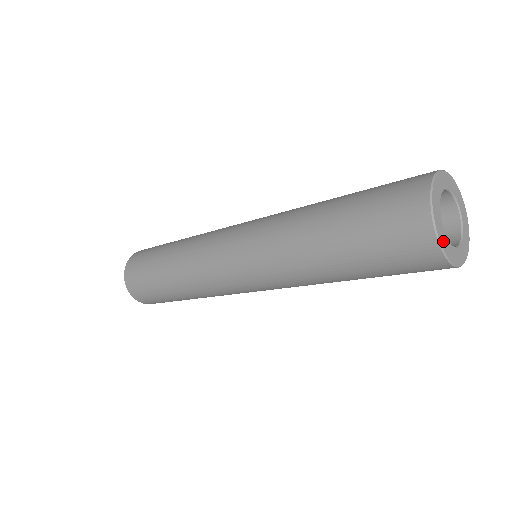
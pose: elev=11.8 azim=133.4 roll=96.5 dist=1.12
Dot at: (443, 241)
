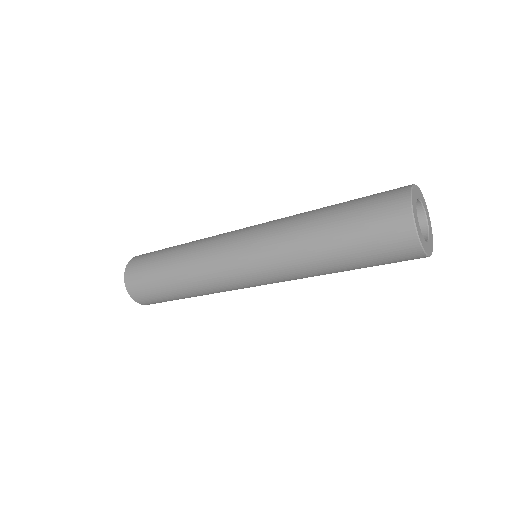
Dot at: (424, 245)
